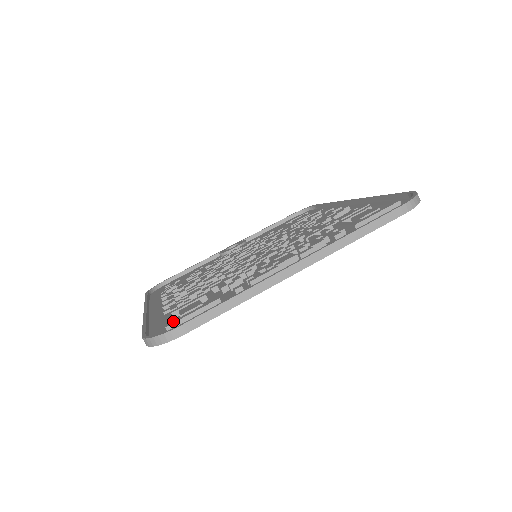
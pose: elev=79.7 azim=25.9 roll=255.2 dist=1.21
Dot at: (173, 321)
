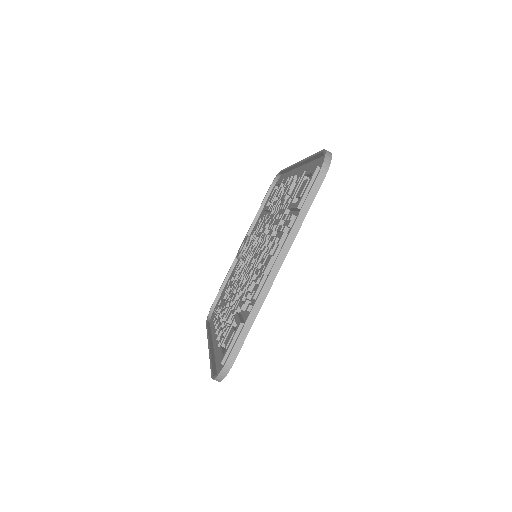
Dot at: (223, 356)
